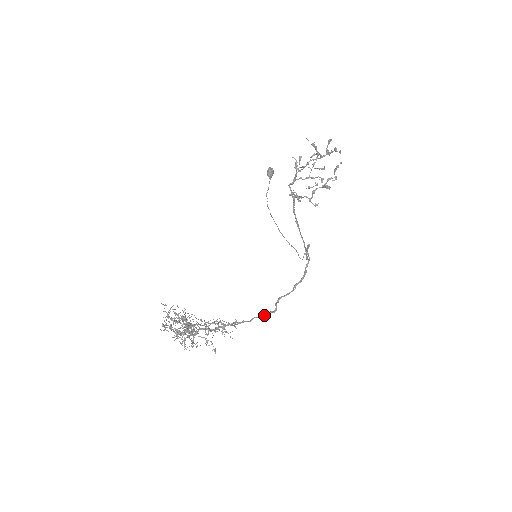
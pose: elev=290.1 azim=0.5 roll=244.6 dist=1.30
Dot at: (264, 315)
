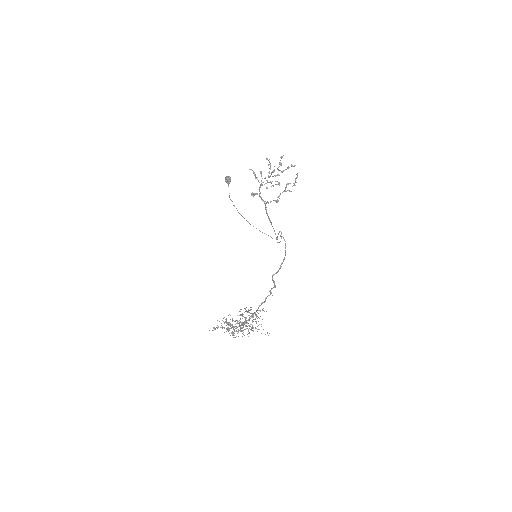
Dot at: (271, 293)
